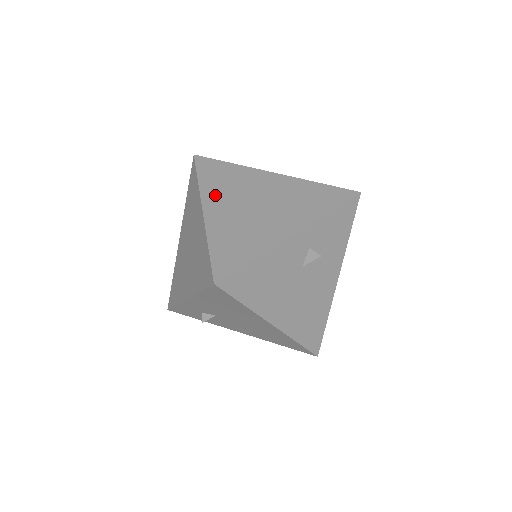
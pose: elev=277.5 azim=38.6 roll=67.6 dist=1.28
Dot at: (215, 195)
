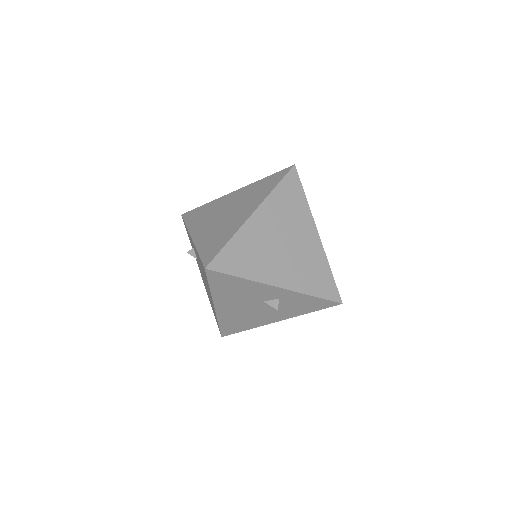
Dot at: (271, 210)
